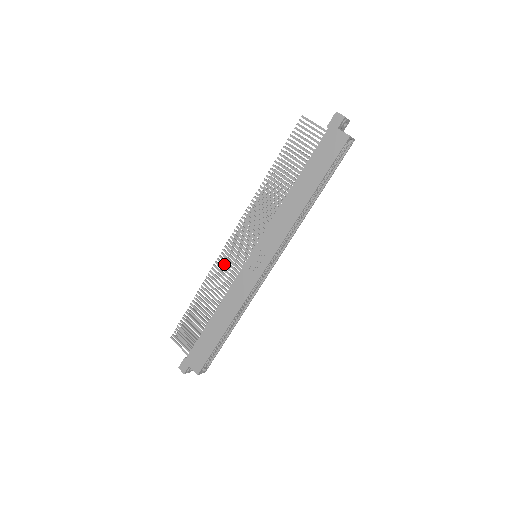
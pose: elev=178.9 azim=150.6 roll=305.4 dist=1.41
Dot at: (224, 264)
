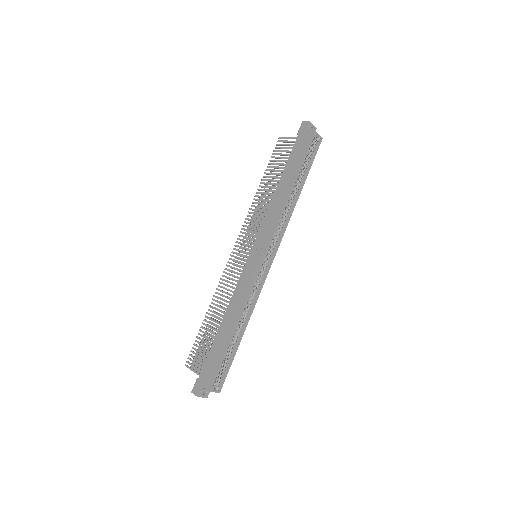
Dot at: (229, 273)
